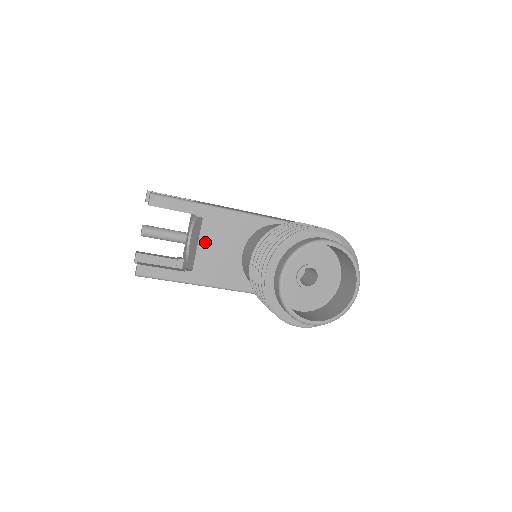
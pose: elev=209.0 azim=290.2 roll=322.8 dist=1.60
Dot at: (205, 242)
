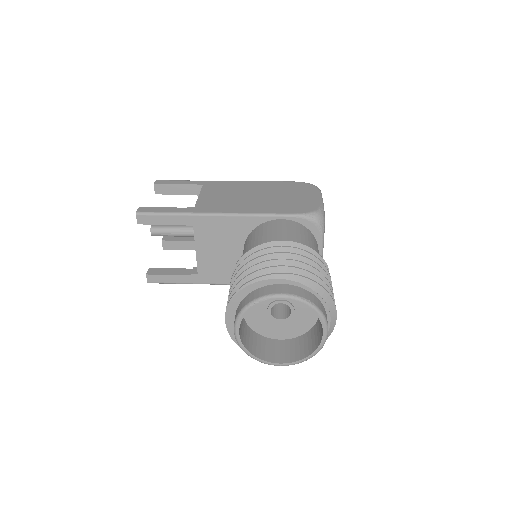
Dot at: (202, 248)
